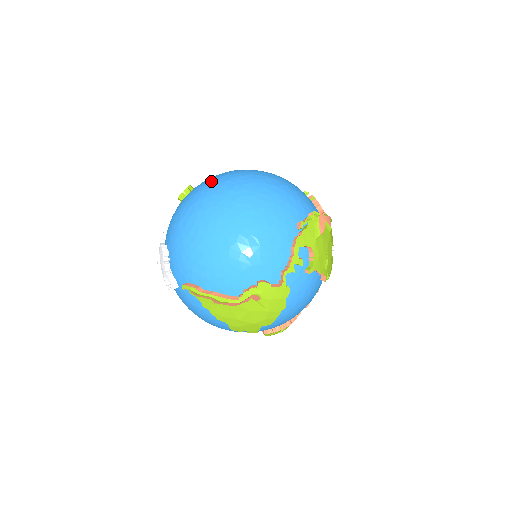
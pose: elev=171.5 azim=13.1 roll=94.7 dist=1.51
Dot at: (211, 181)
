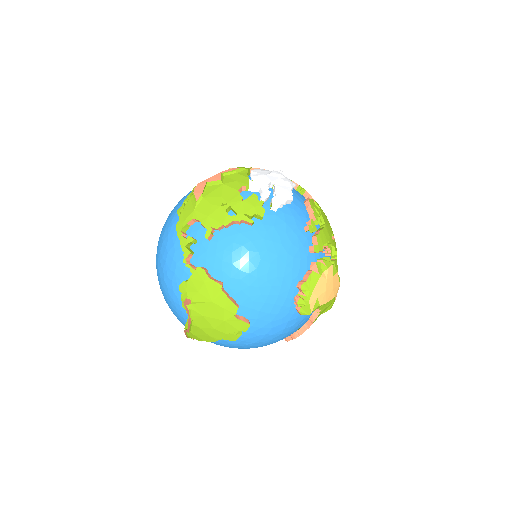
Dot at: occluded
